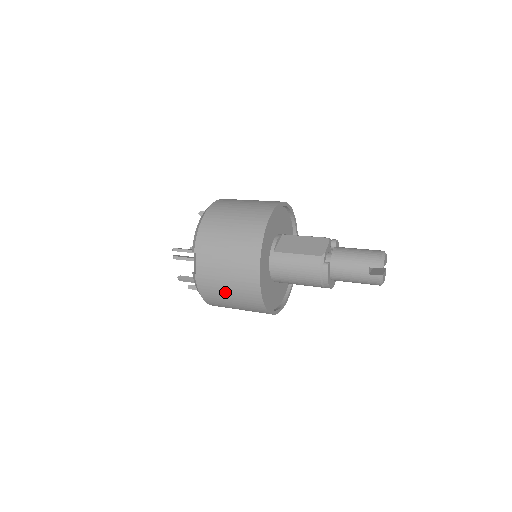
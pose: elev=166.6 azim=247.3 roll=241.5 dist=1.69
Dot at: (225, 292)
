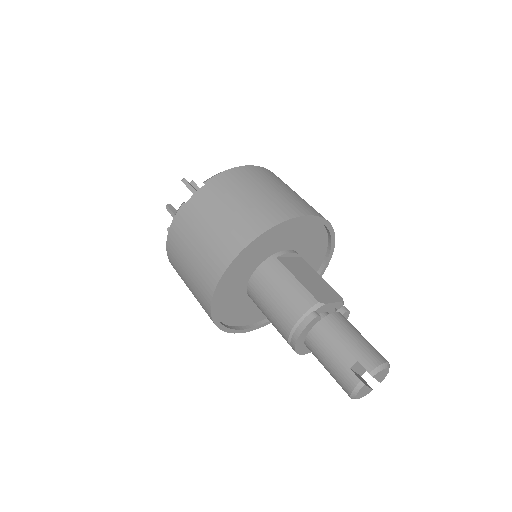
Dot at: (191, 246)
